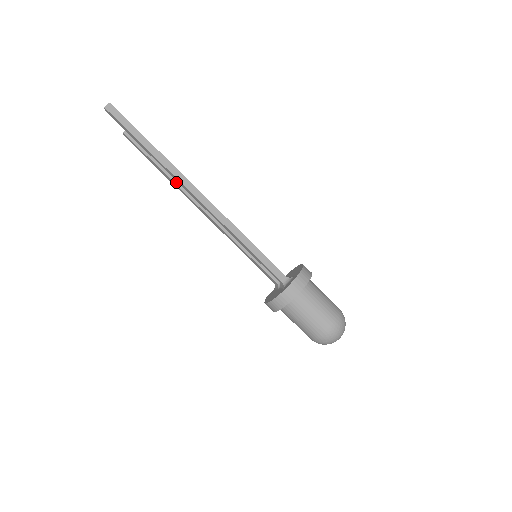
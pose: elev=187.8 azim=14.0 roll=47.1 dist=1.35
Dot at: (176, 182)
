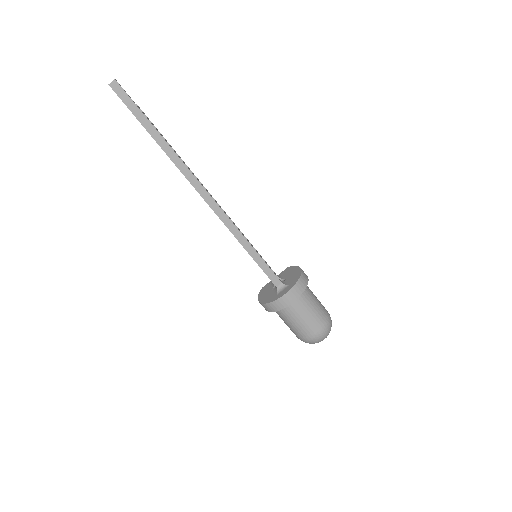
Dot at: occluded
